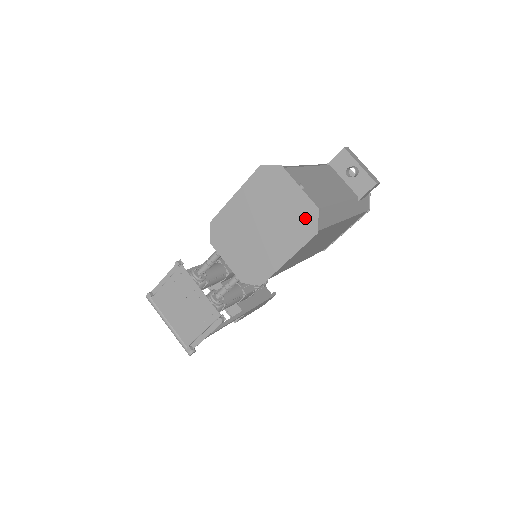
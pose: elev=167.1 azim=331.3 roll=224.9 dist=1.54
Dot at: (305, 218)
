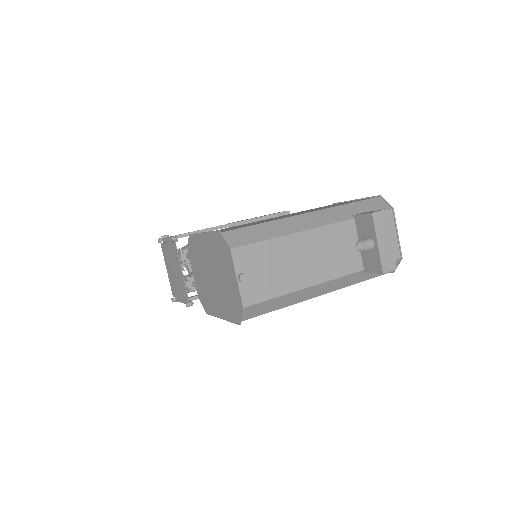
Dot at: (235, 305)
